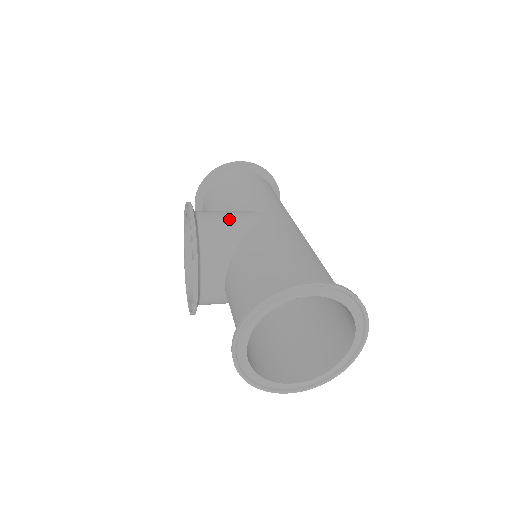
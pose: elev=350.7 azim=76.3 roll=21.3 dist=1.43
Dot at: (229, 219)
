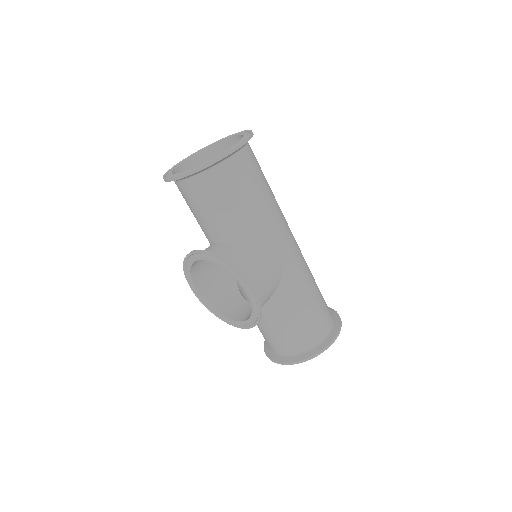
Dot at: (271, 278)
